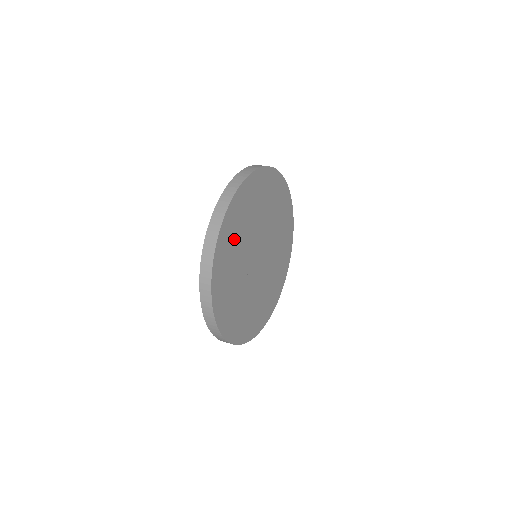
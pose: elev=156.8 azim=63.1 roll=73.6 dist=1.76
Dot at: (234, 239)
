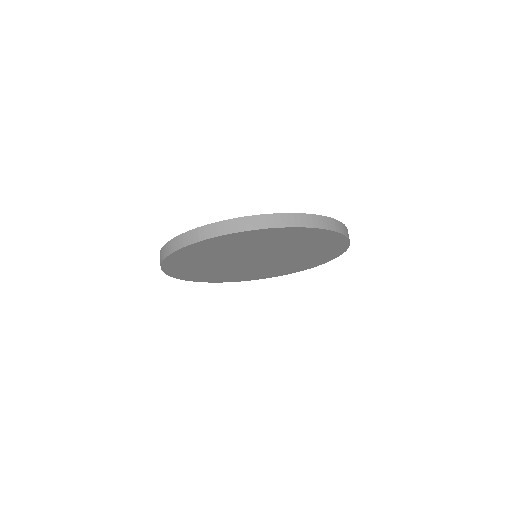
Dot at: (252, 241)
